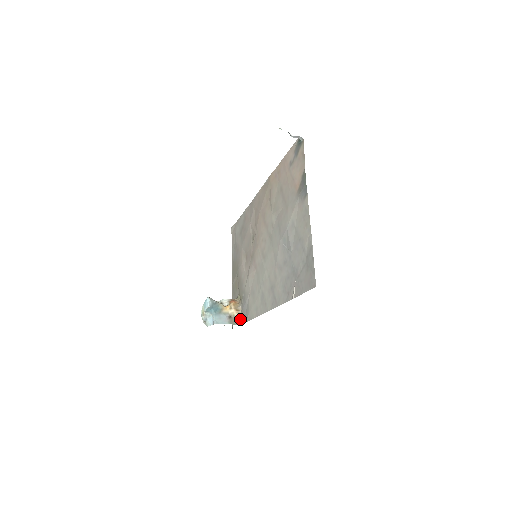
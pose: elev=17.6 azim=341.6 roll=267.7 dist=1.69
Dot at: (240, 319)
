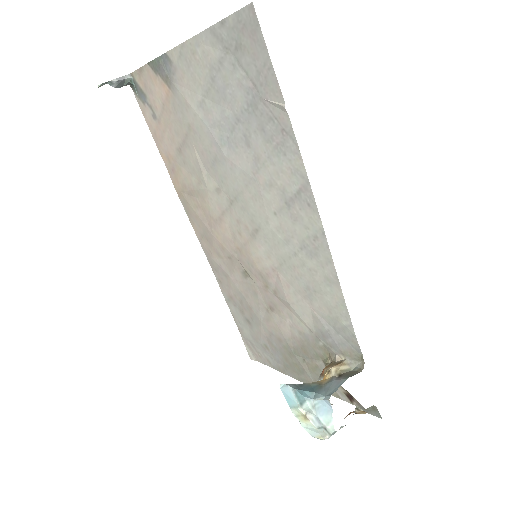
Dot at: (355, 365)
